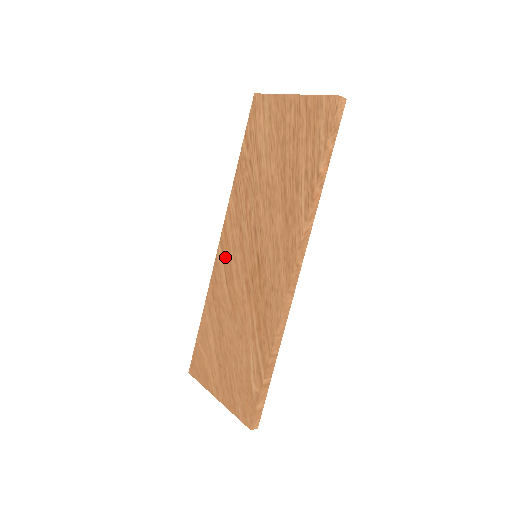
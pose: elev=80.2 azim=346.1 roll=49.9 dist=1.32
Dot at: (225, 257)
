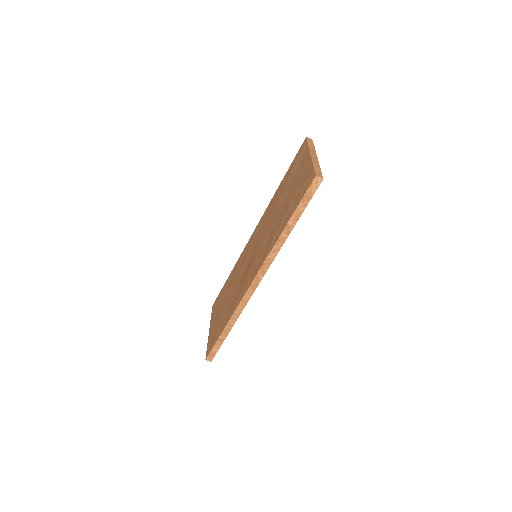
Dot at: (249, 245)
